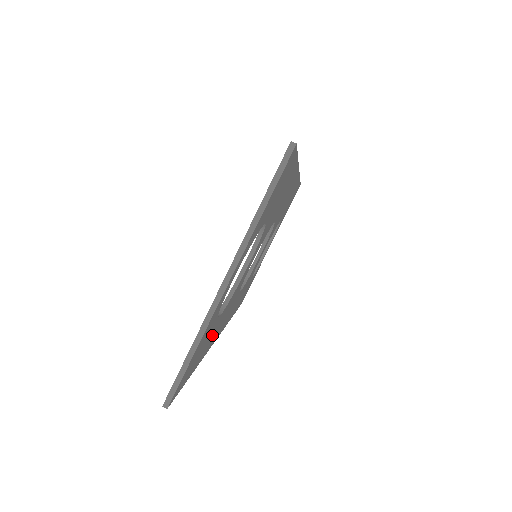
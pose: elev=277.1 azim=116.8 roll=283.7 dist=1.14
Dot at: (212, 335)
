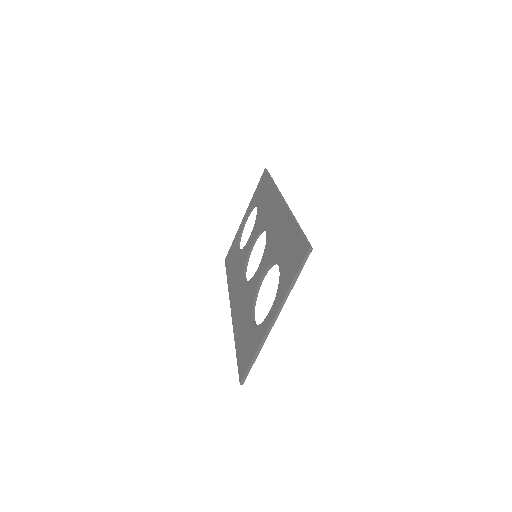
Dot at: occluded
